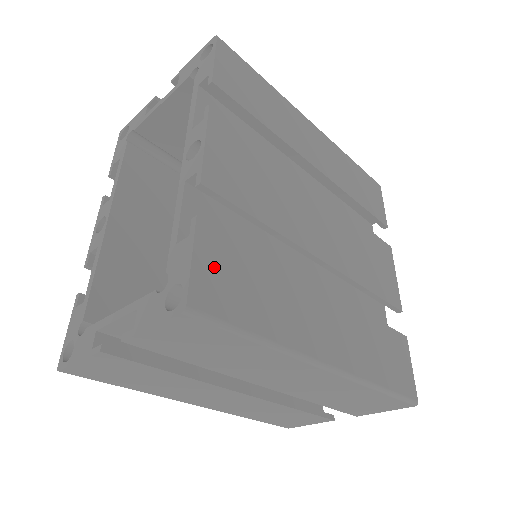
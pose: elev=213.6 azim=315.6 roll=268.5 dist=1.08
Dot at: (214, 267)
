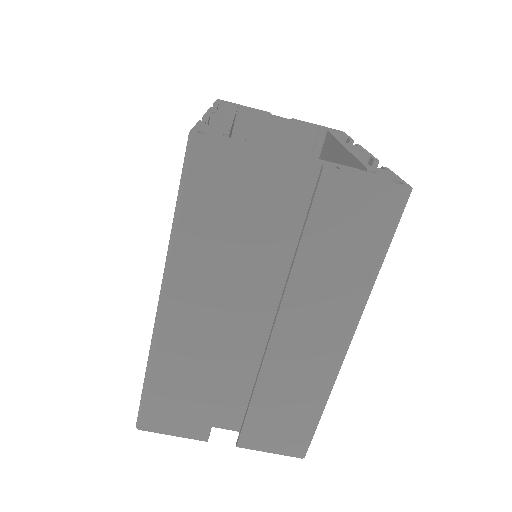
Dot at: occluded
